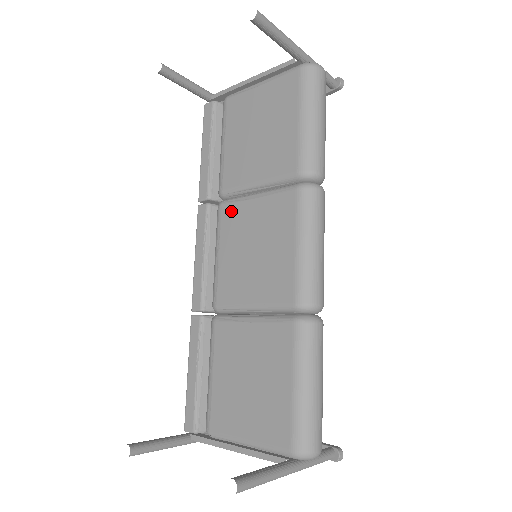
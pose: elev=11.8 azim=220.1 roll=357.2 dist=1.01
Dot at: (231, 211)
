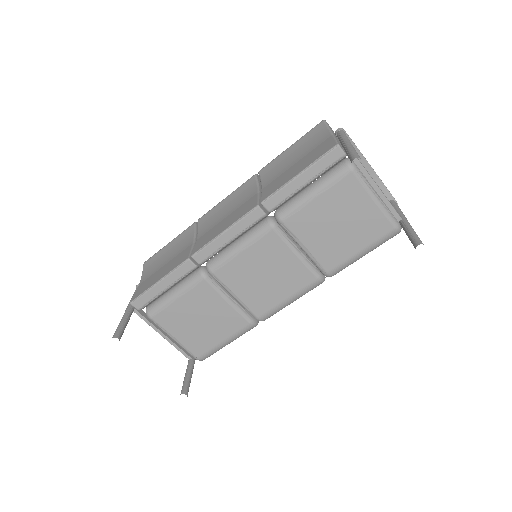
Dot at: (275, 241)
